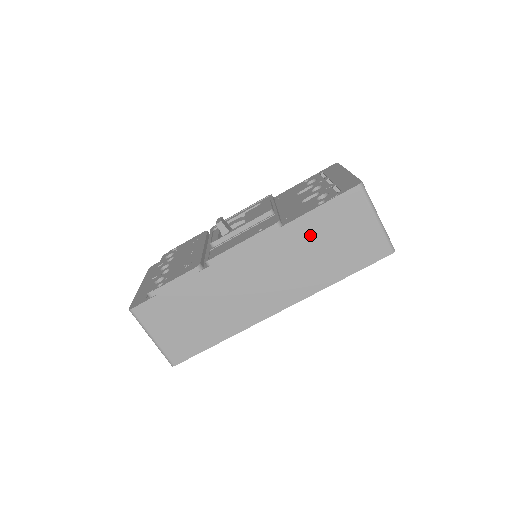
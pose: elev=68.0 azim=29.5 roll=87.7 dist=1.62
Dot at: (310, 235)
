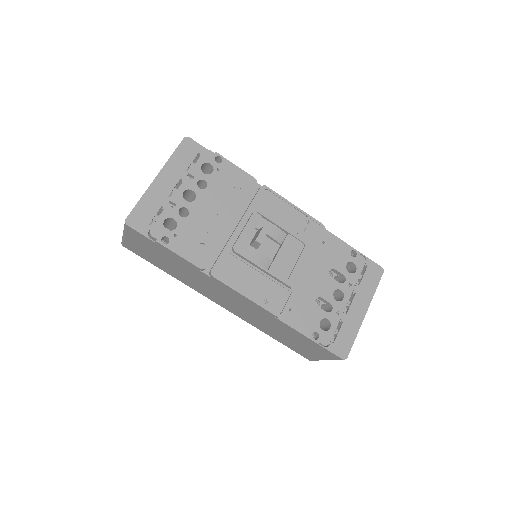
Dot at: (286, 330)
